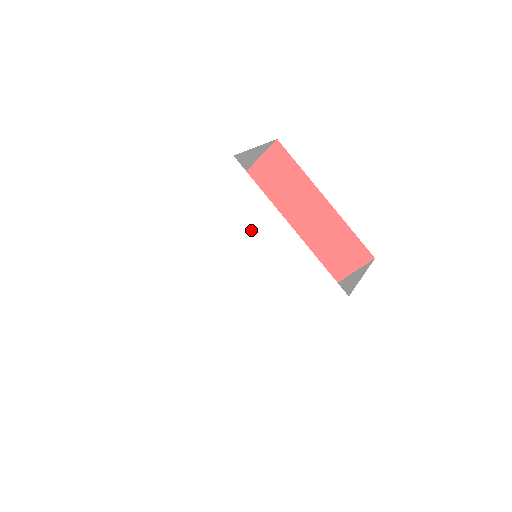
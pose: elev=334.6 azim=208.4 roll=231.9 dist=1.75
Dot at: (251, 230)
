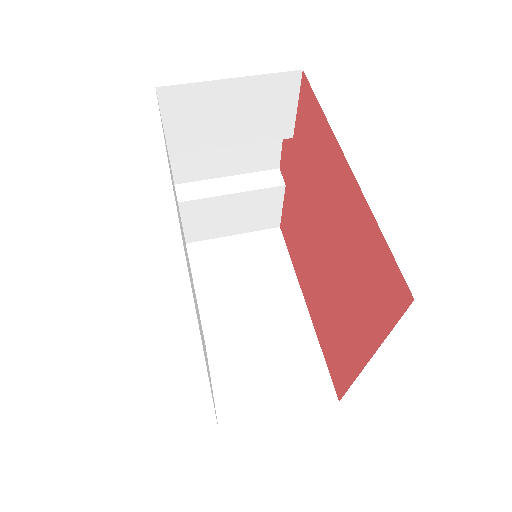
Dot at: occluded
